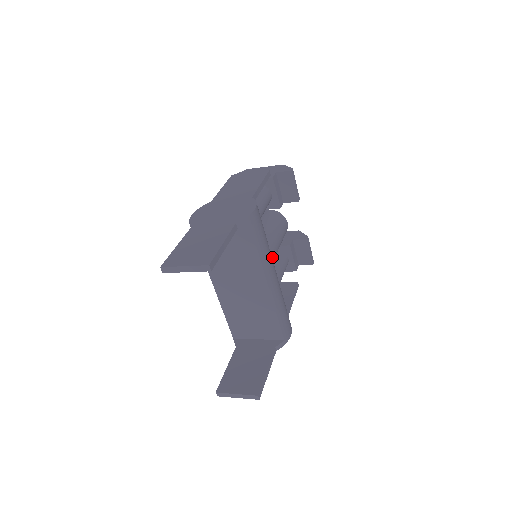
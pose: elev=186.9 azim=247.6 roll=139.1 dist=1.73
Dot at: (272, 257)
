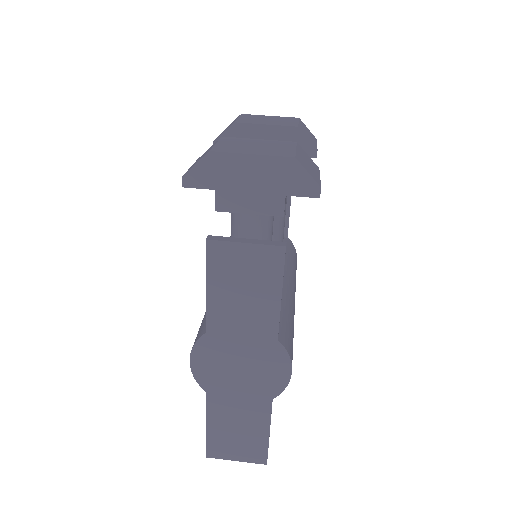
Dot at: occluded
